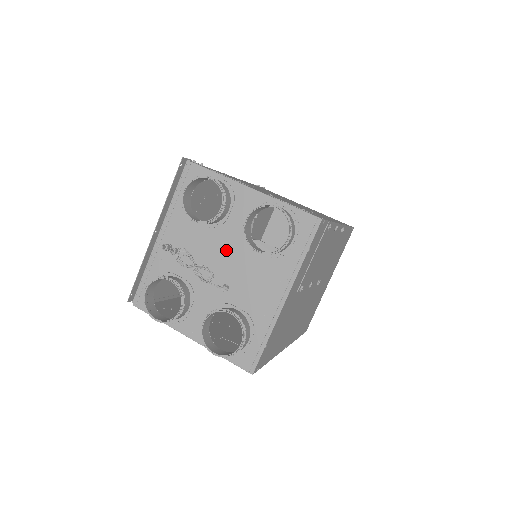
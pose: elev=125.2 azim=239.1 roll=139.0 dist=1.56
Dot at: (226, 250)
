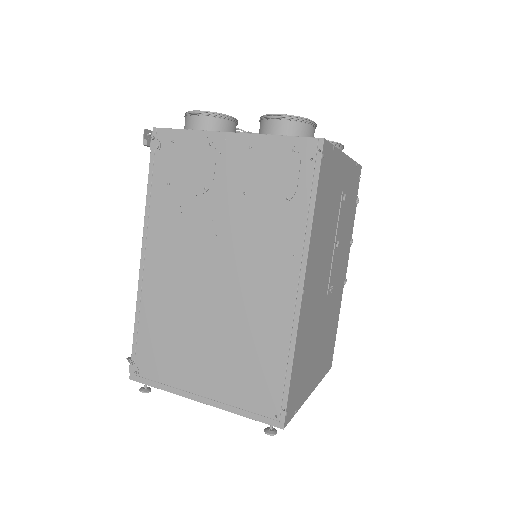
Dot at: occluded
